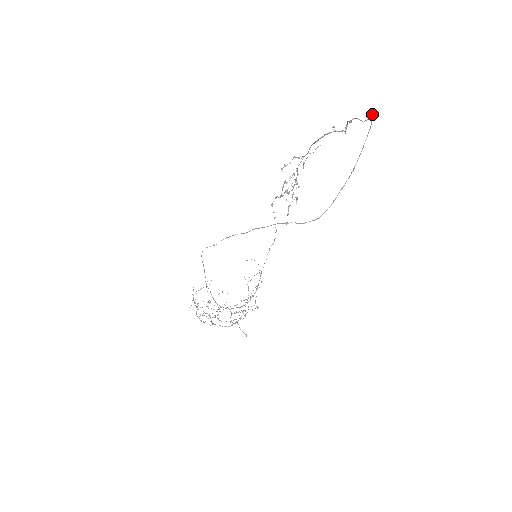
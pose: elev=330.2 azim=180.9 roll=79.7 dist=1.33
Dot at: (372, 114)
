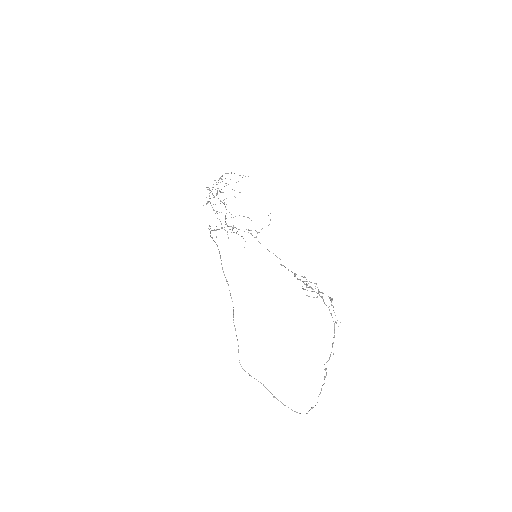
Dot at: occluded
